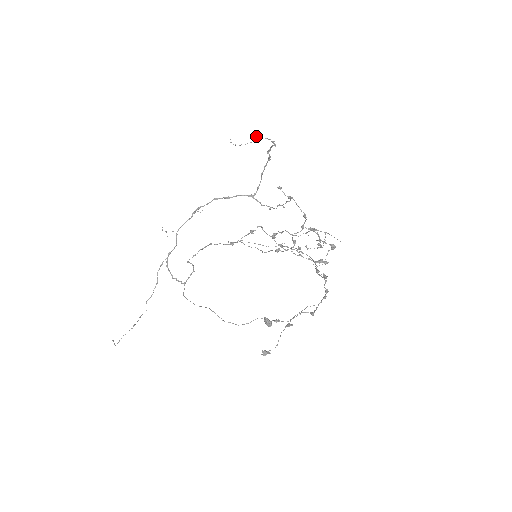
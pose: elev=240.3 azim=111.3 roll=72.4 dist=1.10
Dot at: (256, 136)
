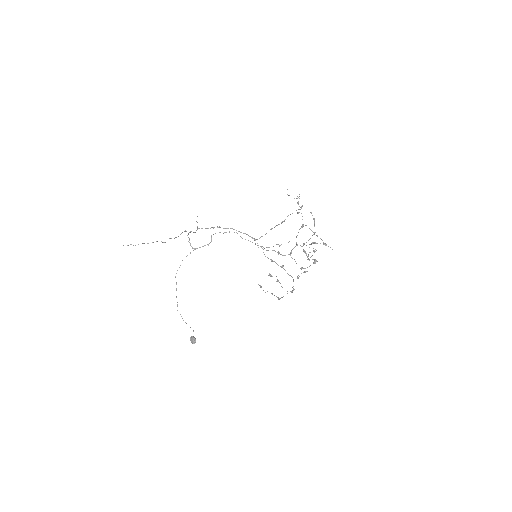
Dot at: occluded
